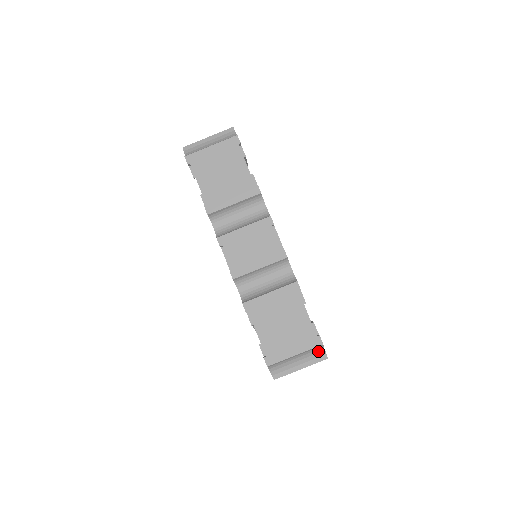
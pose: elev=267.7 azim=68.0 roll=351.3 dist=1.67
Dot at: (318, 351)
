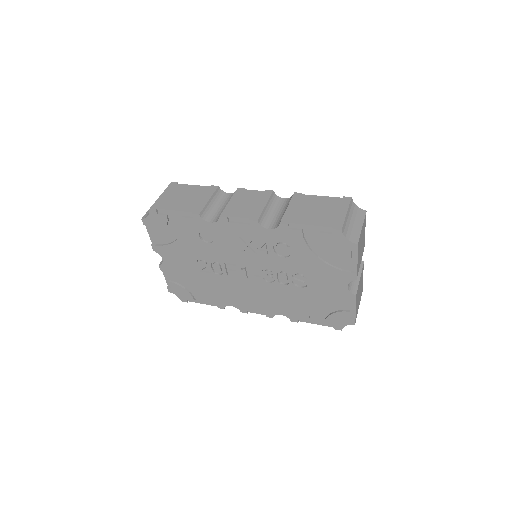
Dot at: (355, 209)
